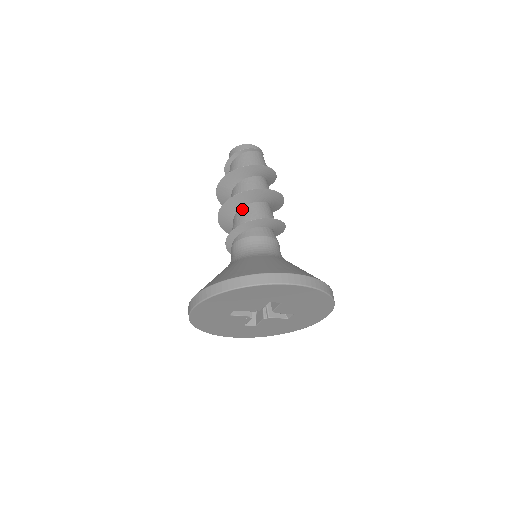
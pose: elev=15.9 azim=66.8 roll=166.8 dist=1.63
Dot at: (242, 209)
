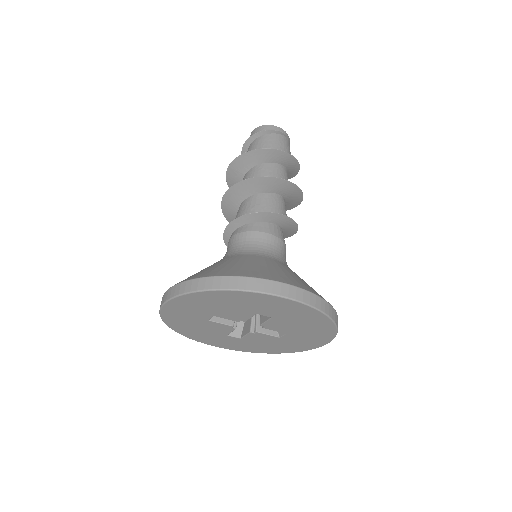
Dot at: (250, 198)
